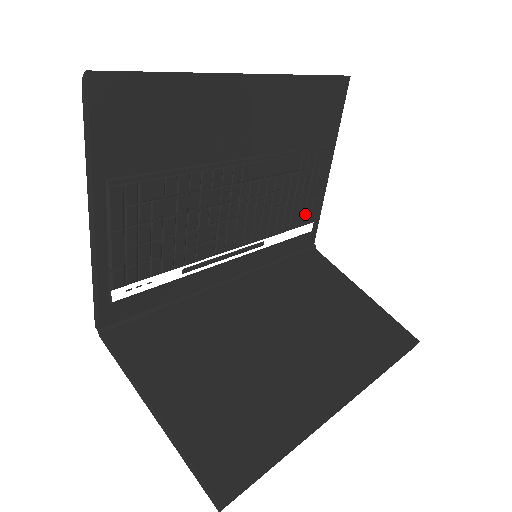
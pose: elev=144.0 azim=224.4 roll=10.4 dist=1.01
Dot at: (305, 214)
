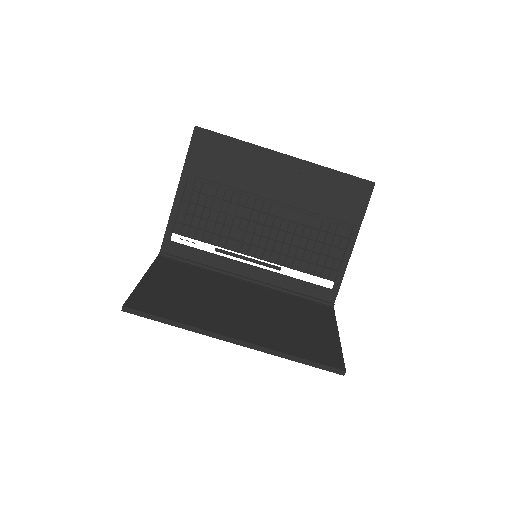
Dot at: (324, 269)
